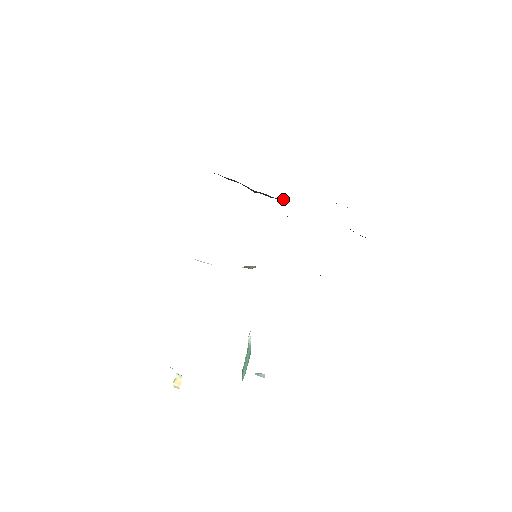
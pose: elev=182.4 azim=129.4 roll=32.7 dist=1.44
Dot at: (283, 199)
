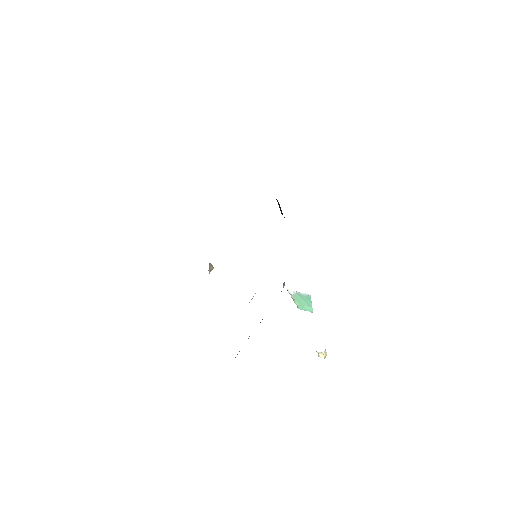
Dot at: occluded
